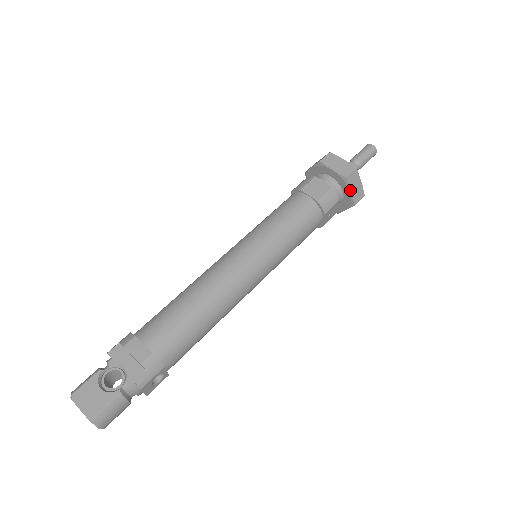
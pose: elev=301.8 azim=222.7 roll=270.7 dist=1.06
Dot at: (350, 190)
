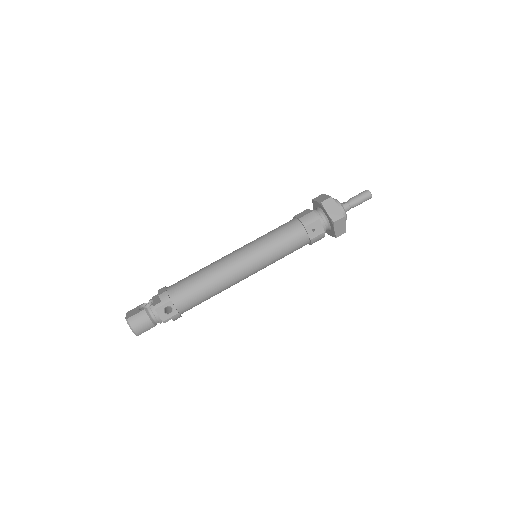
Dot at: (327, 211)
